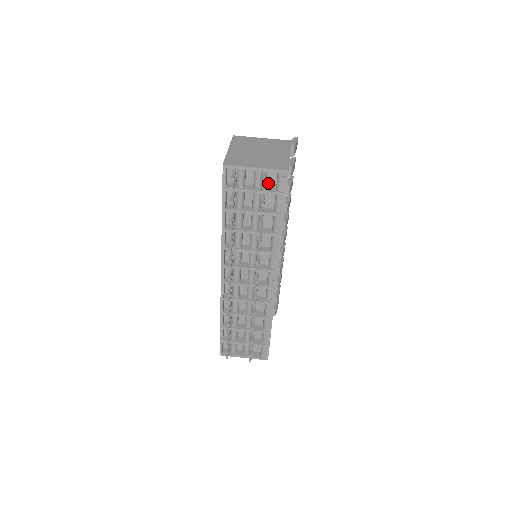
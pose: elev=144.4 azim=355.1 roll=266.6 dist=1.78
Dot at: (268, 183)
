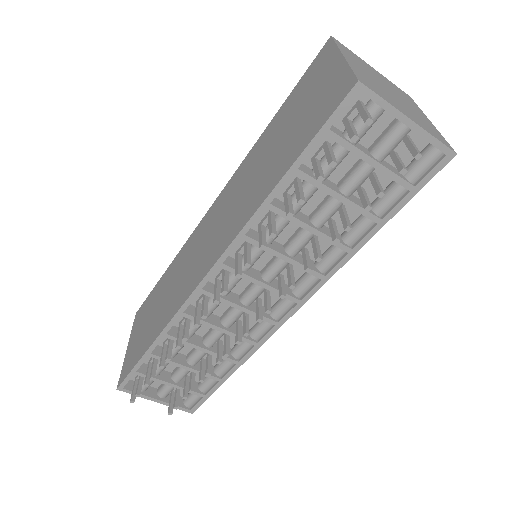
Dot at: occluded
